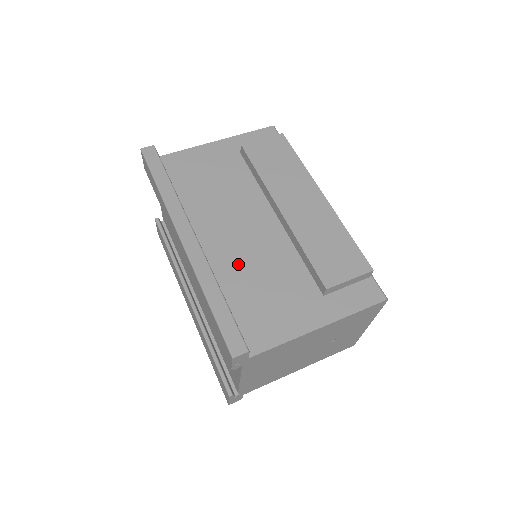
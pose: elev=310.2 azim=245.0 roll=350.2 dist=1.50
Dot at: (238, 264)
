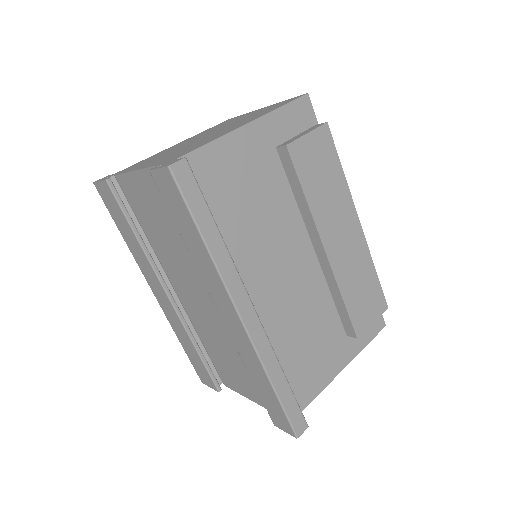
Dot at: (282, 320)
